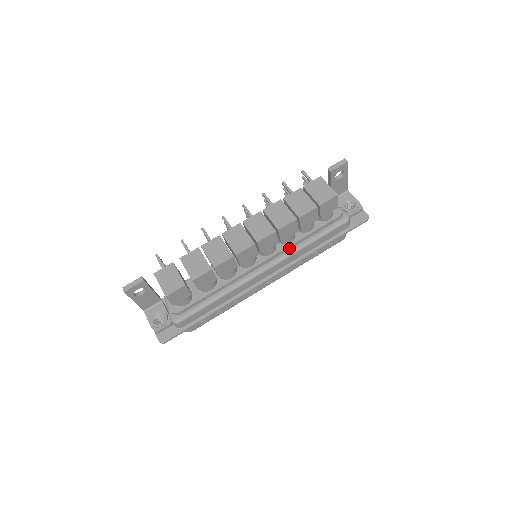
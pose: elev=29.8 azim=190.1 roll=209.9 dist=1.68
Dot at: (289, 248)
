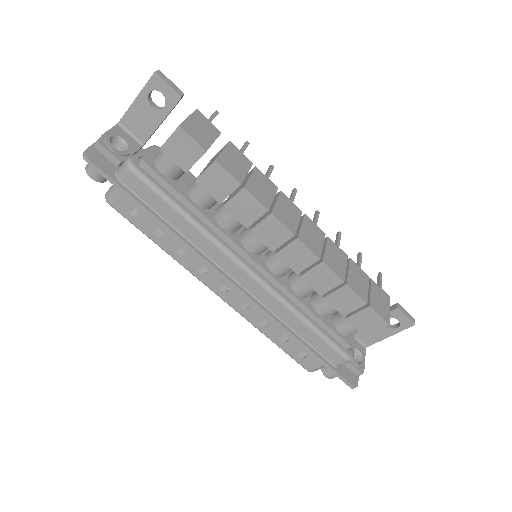
Dot at: (288, 295)
